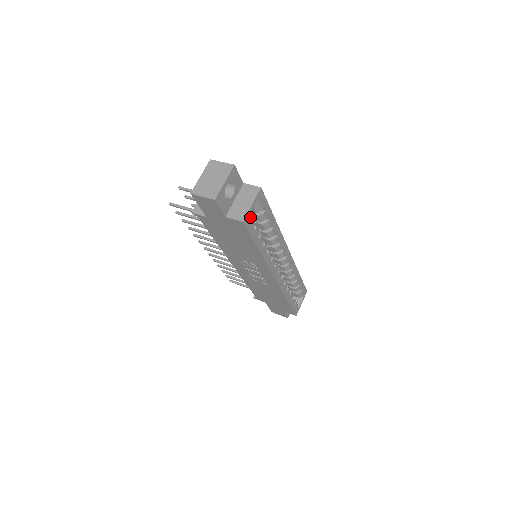
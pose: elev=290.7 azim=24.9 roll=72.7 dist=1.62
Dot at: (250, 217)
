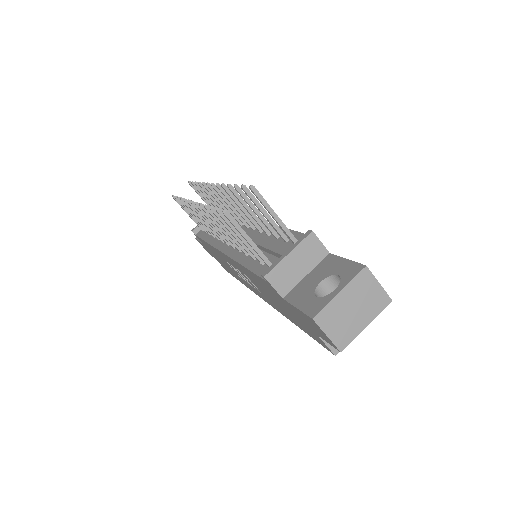
Dot at: occluded
